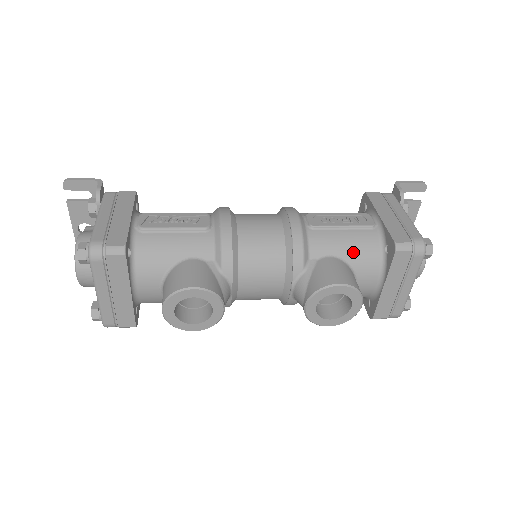
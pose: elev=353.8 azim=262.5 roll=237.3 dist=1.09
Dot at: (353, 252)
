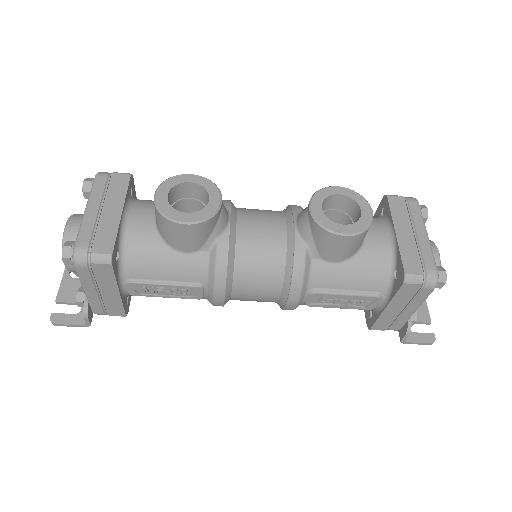
Dot at: occluded
